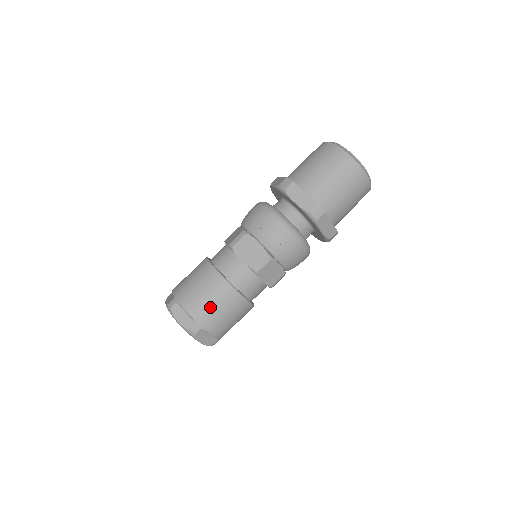
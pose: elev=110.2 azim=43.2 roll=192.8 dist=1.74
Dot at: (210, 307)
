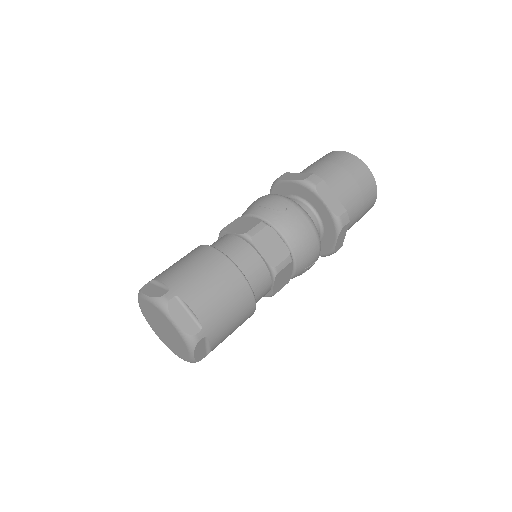
Dot at: (190, 272)
